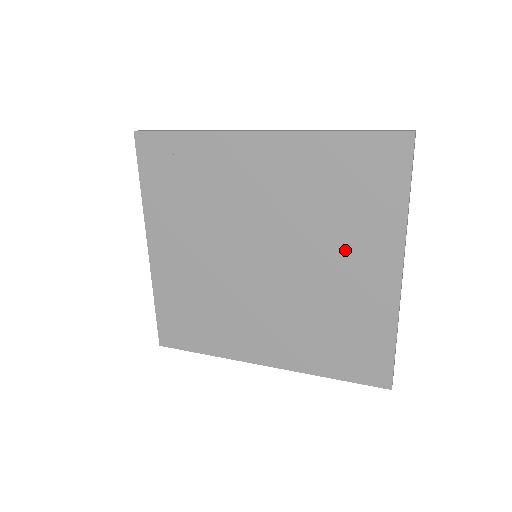
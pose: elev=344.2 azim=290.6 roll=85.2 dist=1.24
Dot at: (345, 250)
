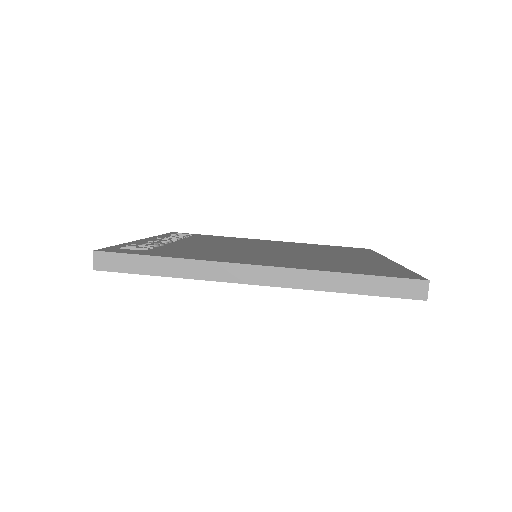
Dot at: occluded
